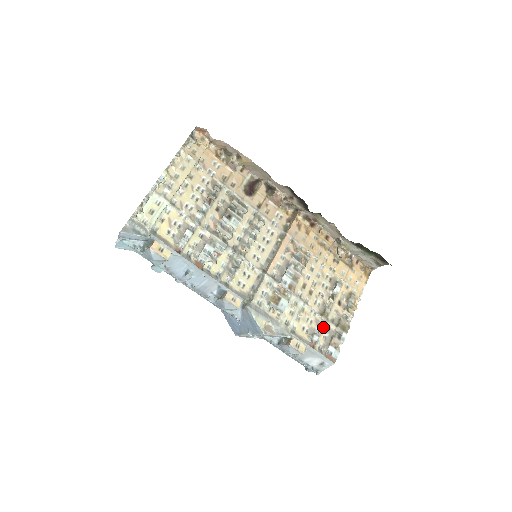
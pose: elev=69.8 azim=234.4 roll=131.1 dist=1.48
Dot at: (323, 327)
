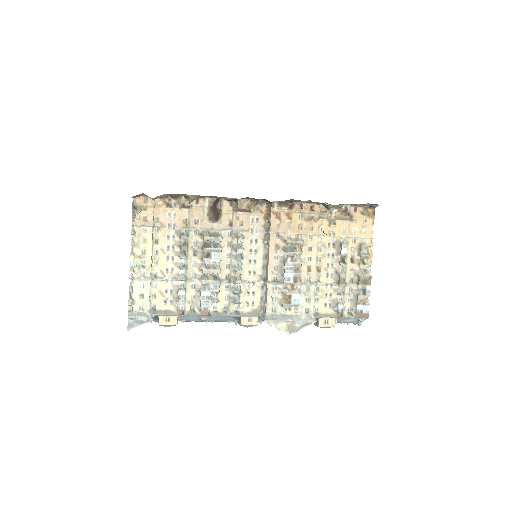
Dot at: (344, 292)
